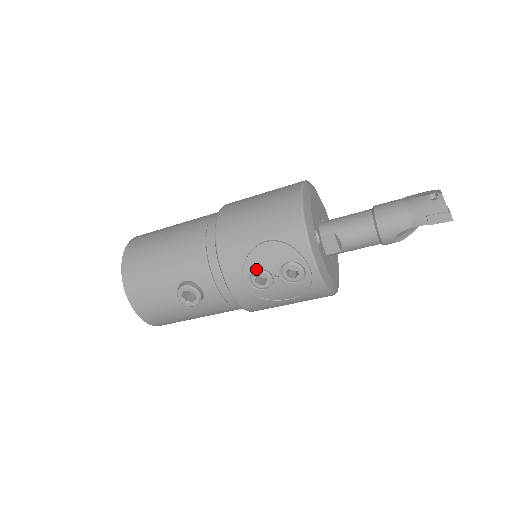
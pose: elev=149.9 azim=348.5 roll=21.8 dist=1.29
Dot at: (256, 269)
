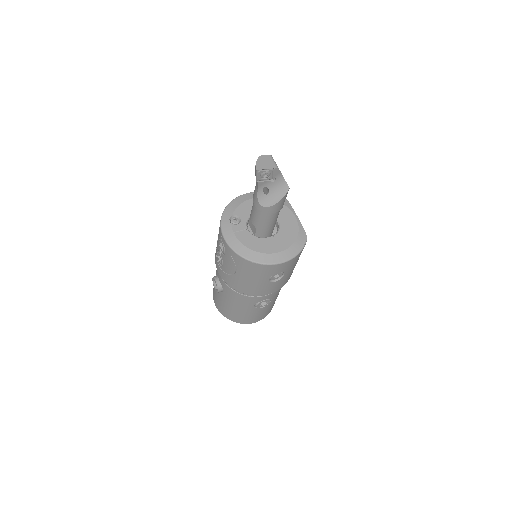
Dot at: (217, 252)
